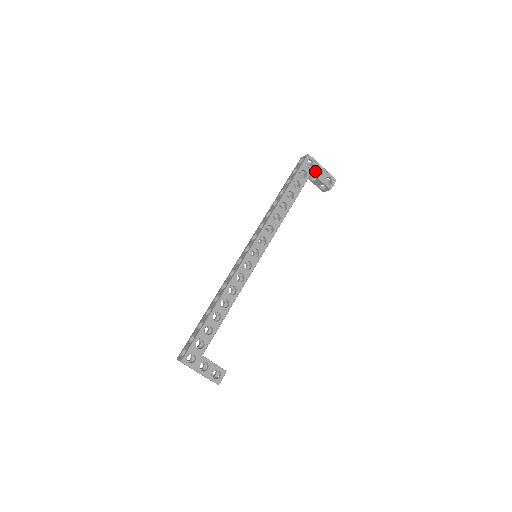
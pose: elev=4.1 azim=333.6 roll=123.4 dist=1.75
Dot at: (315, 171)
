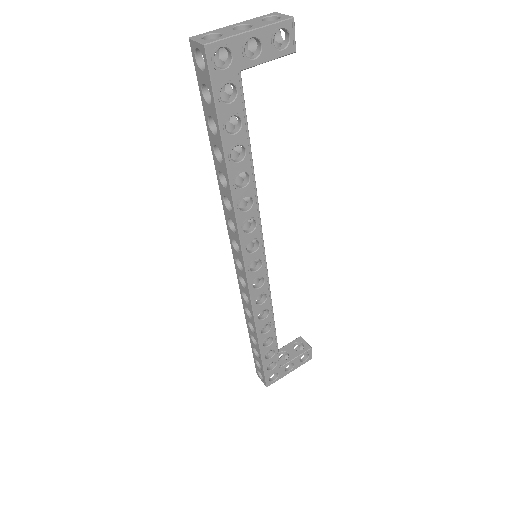
Dot at: (243, 59)
